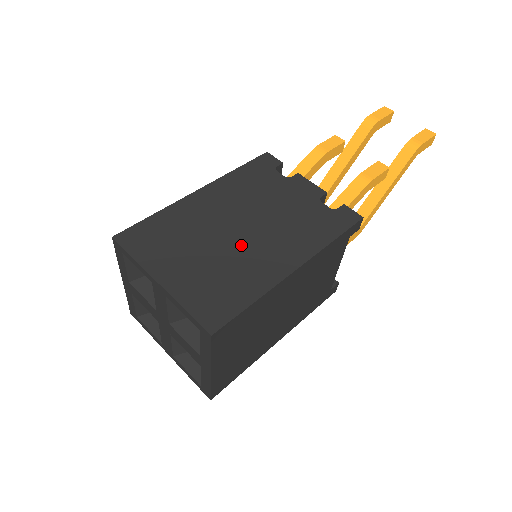
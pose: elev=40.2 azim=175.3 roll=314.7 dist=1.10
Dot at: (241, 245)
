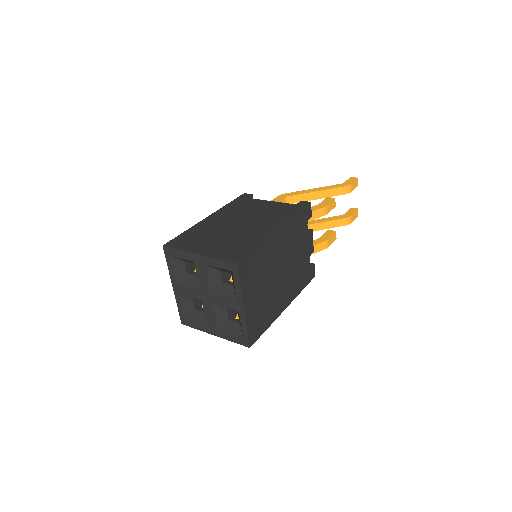
Dot at: (277, 286)
